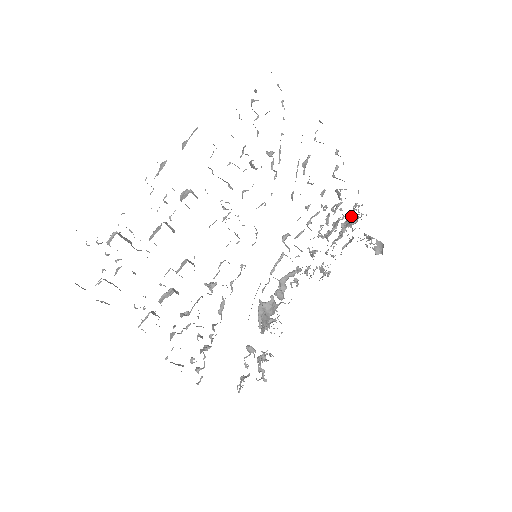
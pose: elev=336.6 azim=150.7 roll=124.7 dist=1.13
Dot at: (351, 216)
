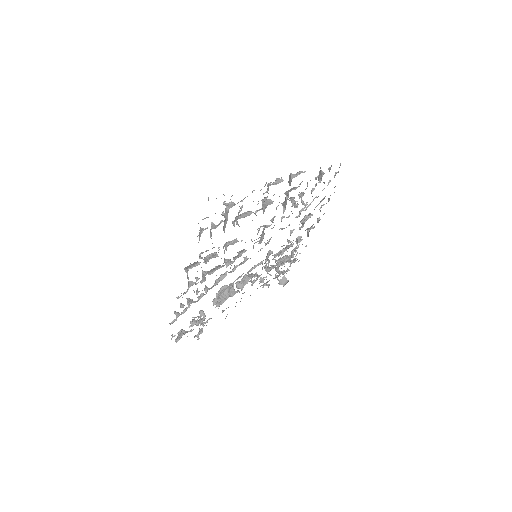
Dot at: occluded
